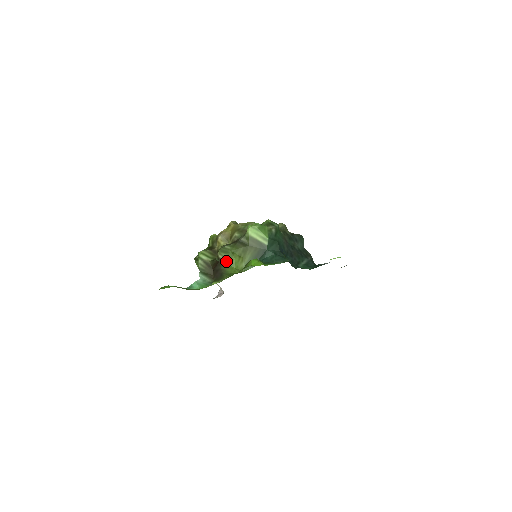
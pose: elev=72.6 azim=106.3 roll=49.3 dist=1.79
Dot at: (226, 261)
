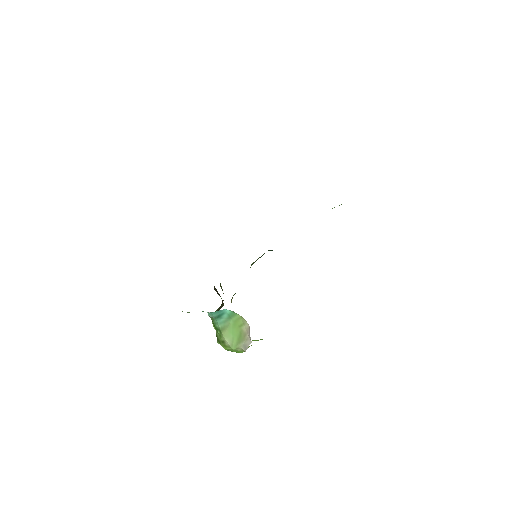
Dot at: occluded
